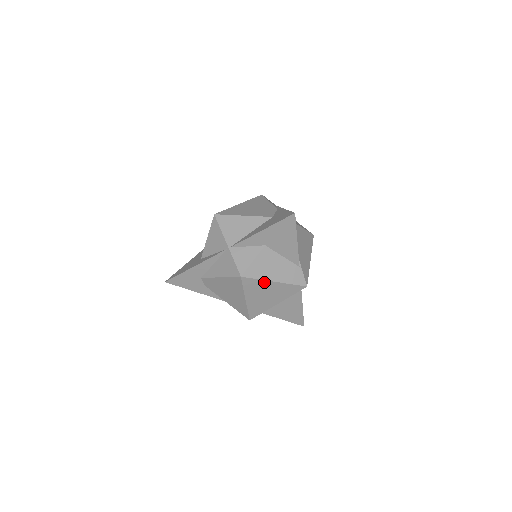
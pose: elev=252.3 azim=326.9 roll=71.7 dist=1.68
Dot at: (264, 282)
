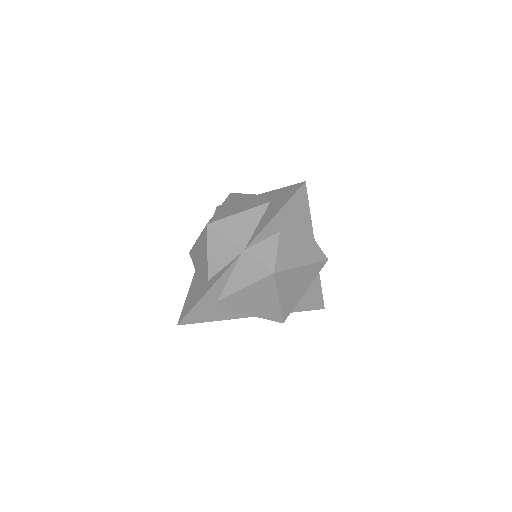
Dot at: (294, 271)
